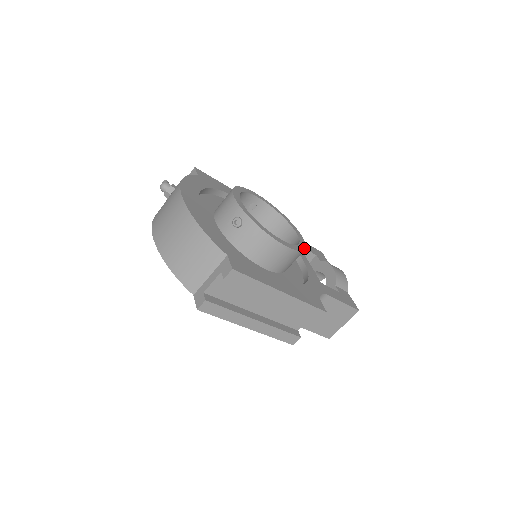
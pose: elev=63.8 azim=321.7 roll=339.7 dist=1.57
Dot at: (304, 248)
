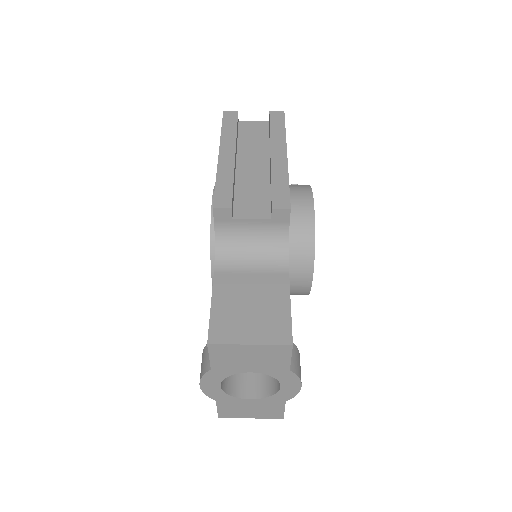
Dot at: occluded
